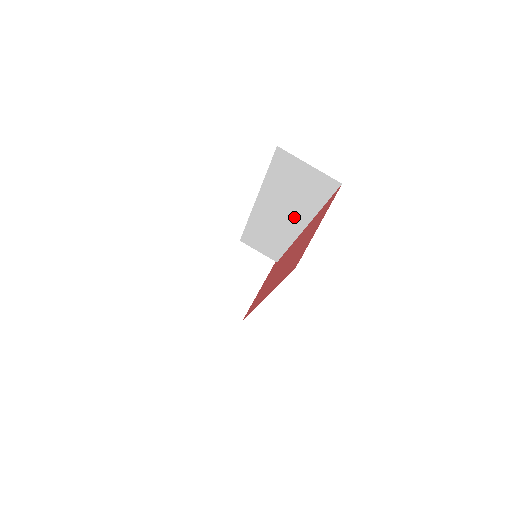
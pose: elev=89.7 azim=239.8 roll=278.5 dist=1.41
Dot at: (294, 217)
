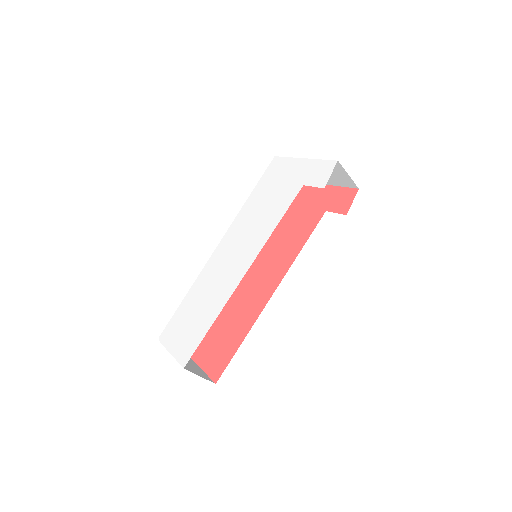
Dot at: occluded
